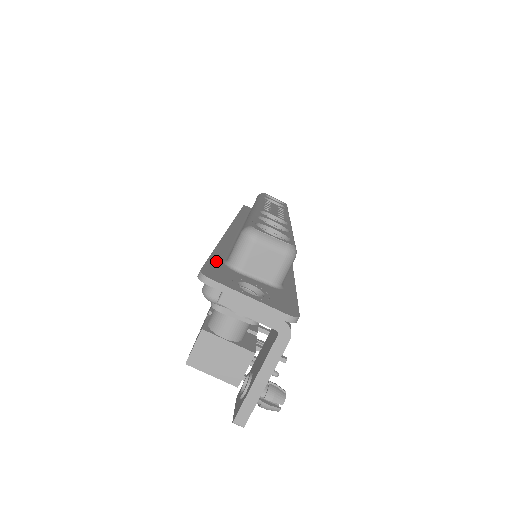
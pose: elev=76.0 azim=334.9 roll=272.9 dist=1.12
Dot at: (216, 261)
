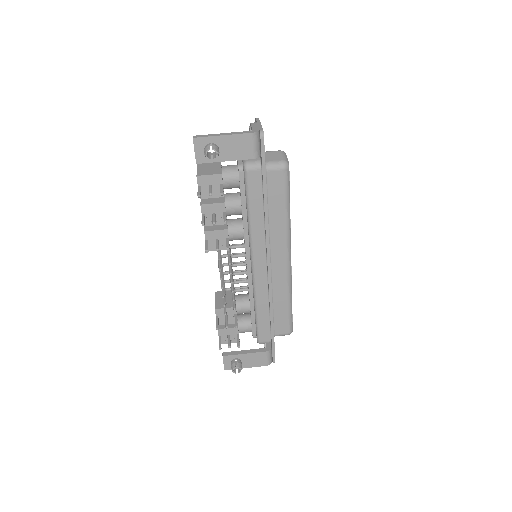
Dot at: occluded
